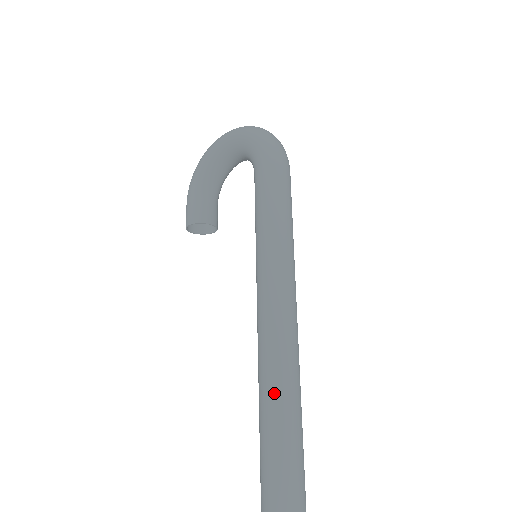
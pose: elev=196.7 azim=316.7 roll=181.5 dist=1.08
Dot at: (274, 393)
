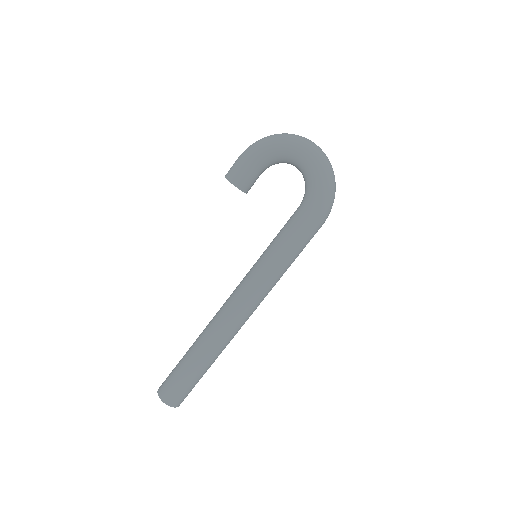
Dot at: (207, 351)
